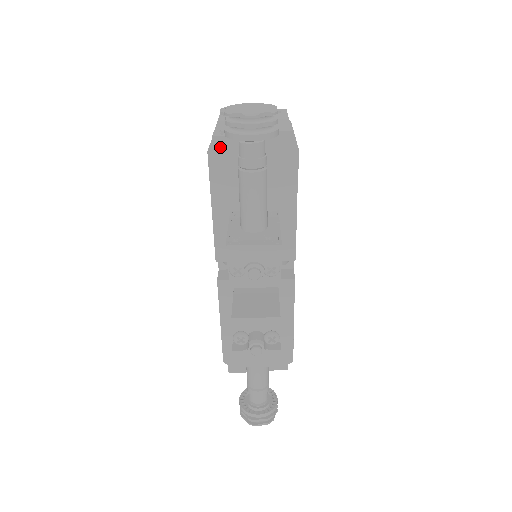
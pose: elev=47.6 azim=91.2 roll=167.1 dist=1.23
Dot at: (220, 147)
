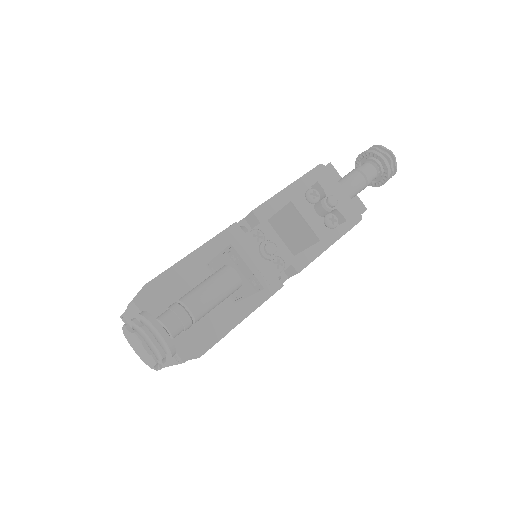
Dot at: (328, 170)
